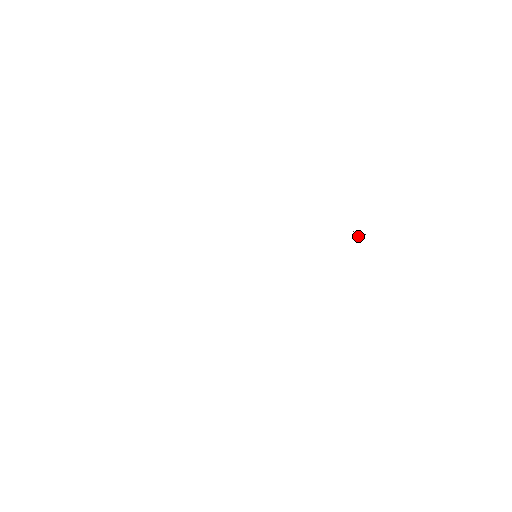
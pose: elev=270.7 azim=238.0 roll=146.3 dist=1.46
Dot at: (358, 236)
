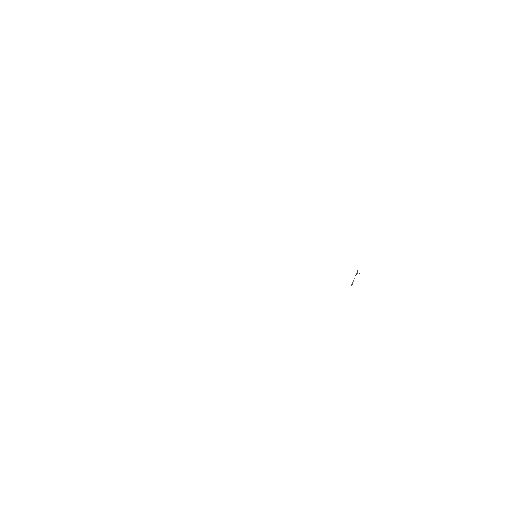
Dot at: occluded
